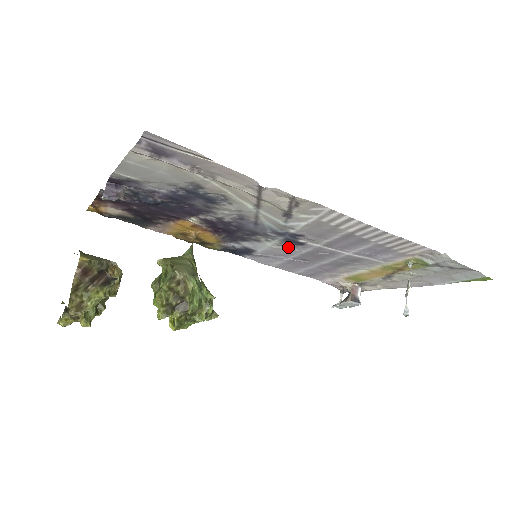
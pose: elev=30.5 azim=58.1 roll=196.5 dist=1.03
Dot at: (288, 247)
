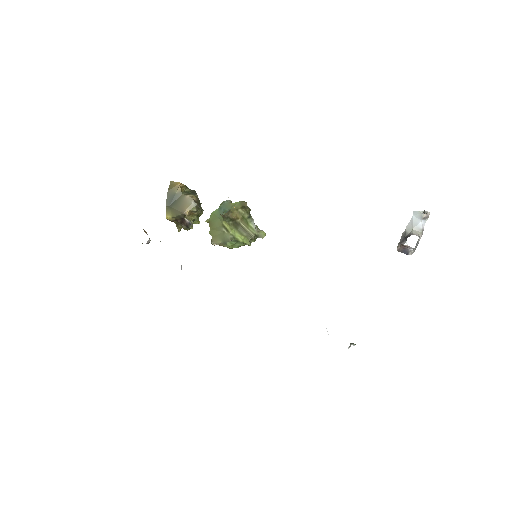
Dot at: occluded
